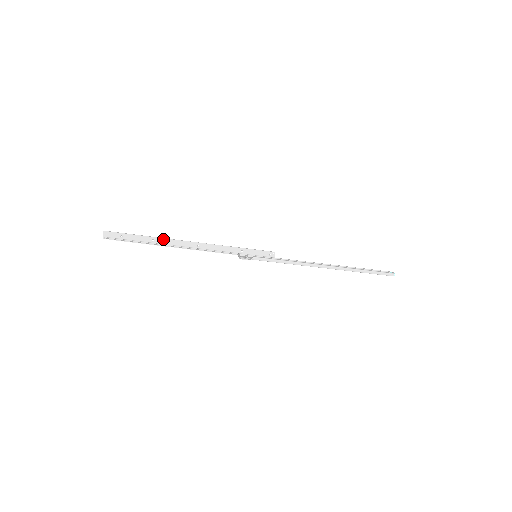
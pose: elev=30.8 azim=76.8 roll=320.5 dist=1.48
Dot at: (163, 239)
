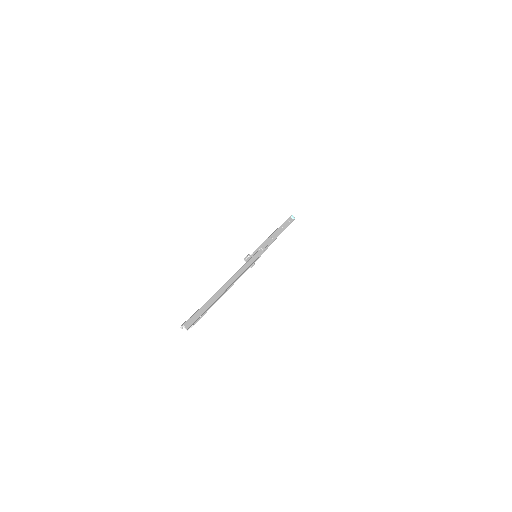
Dot at: occluded
